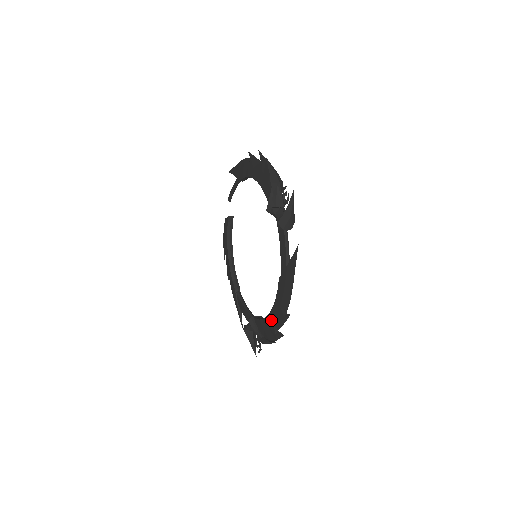
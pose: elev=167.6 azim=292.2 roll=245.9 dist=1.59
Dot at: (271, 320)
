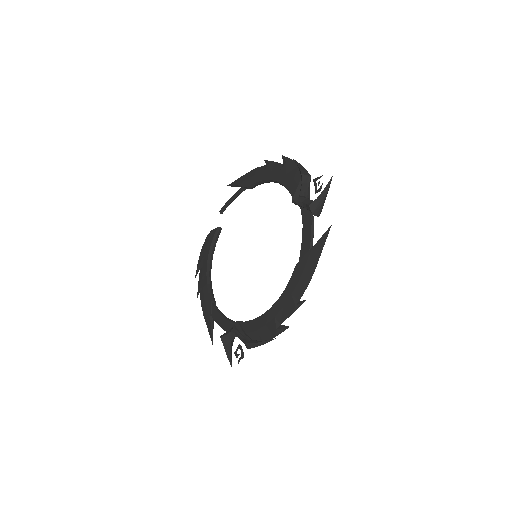
Dot at: (272, 314)
